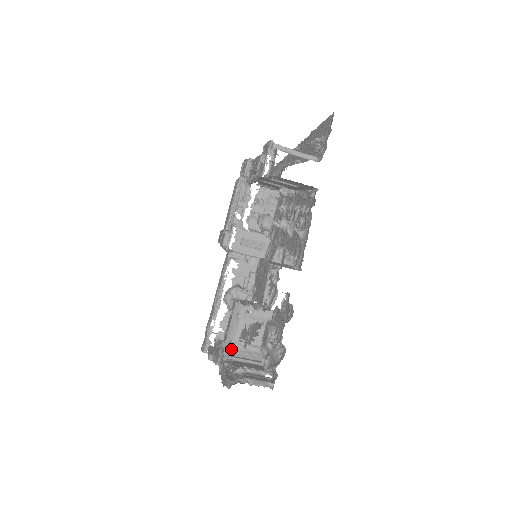
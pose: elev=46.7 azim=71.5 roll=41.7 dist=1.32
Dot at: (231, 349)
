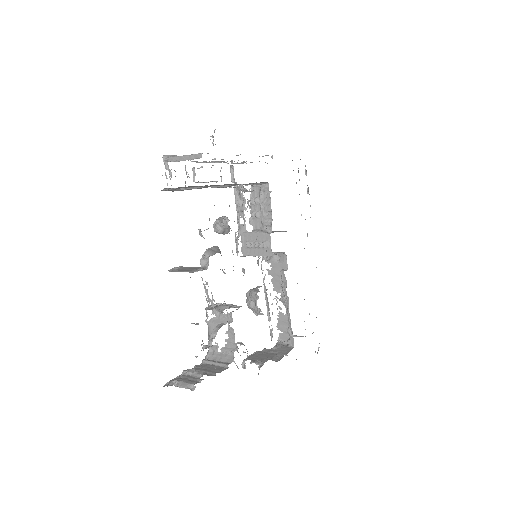
Dot at: (208, 353)
